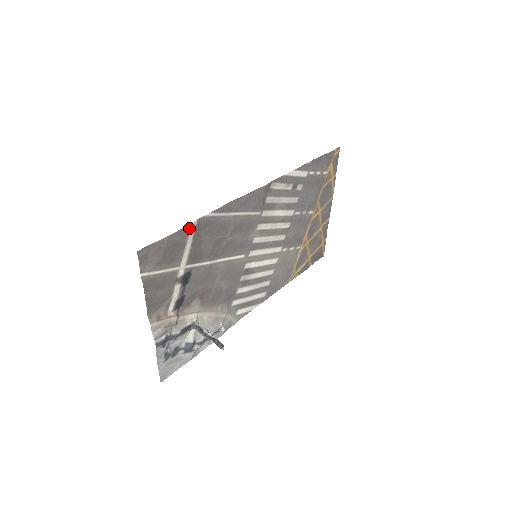
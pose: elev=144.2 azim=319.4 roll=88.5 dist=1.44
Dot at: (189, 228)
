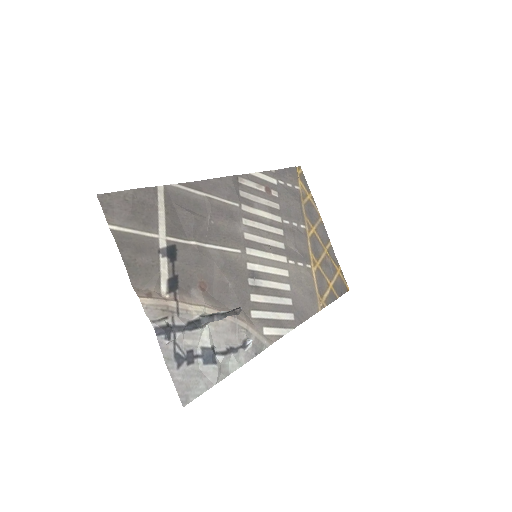
Dot at: (156, 192)
